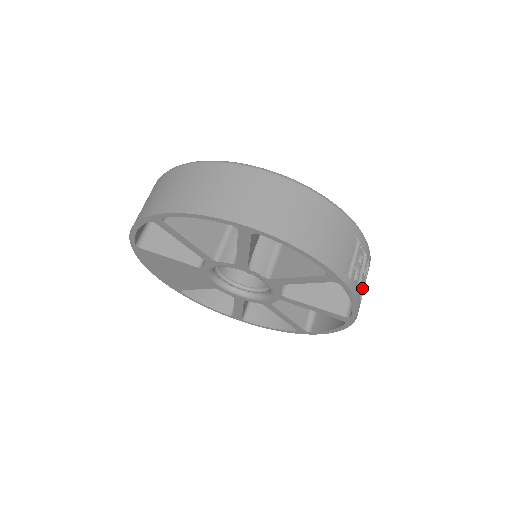
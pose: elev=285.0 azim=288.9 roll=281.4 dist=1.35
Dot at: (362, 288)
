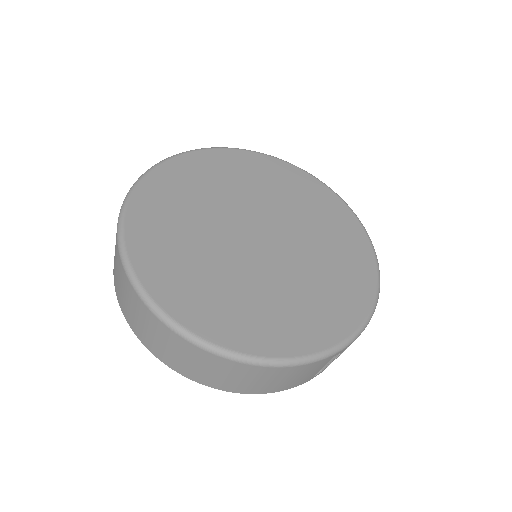
Dot at: occluded
